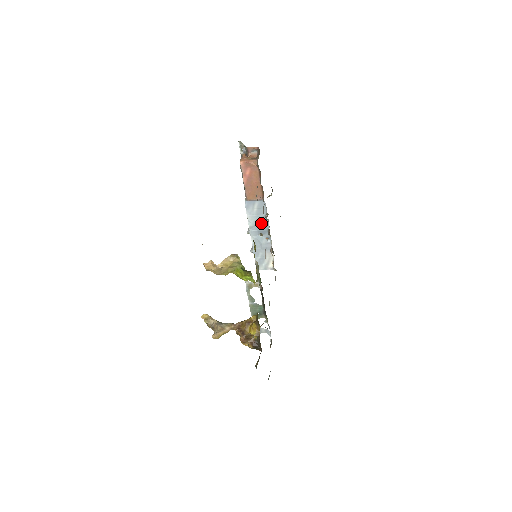
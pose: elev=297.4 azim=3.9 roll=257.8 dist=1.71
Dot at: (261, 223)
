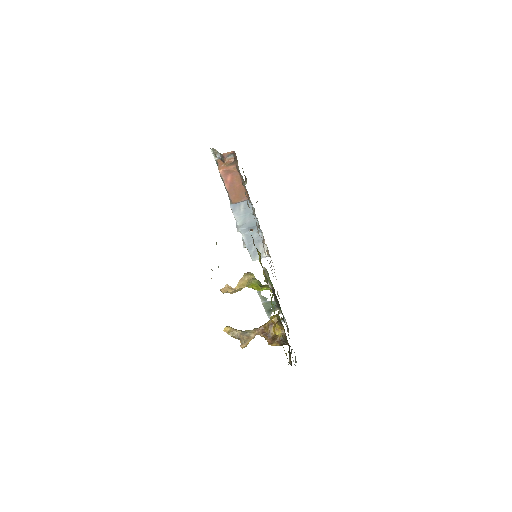
Dot at: (250, 220)
